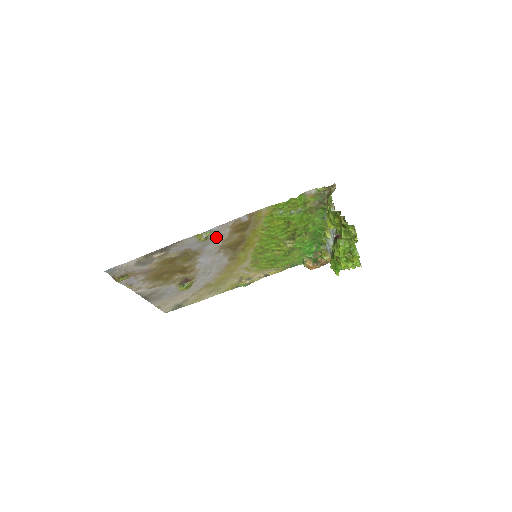
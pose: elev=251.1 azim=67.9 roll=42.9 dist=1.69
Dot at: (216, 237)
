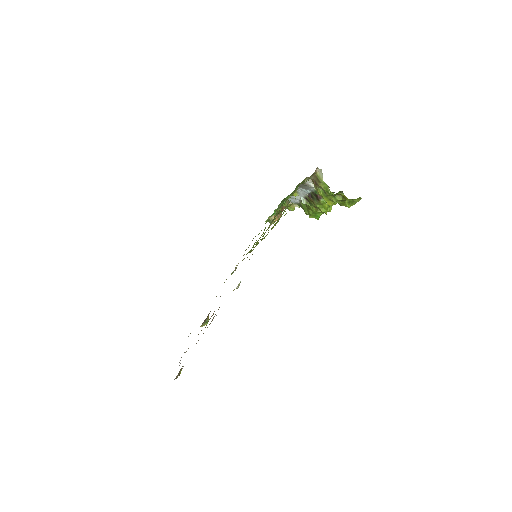
Dot at: occluded
